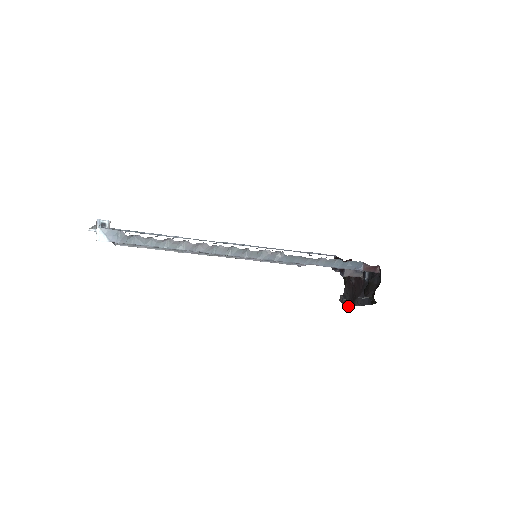
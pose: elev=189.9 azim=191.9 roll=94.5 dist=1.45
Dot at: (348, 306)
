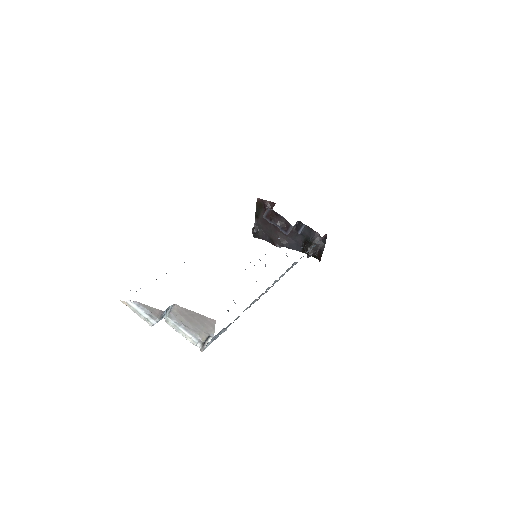
Dot at: (260, 238)
